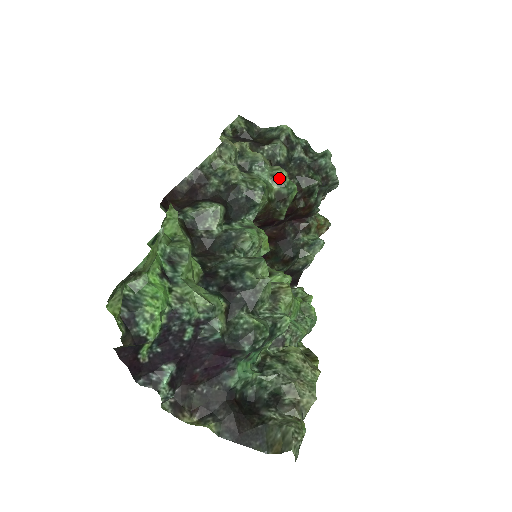
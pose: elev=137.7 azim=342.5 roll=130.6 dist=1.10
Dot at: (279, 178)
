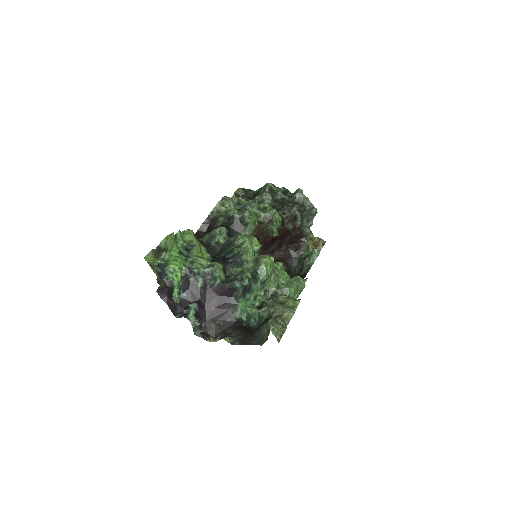
Dot at: (263, 208)
